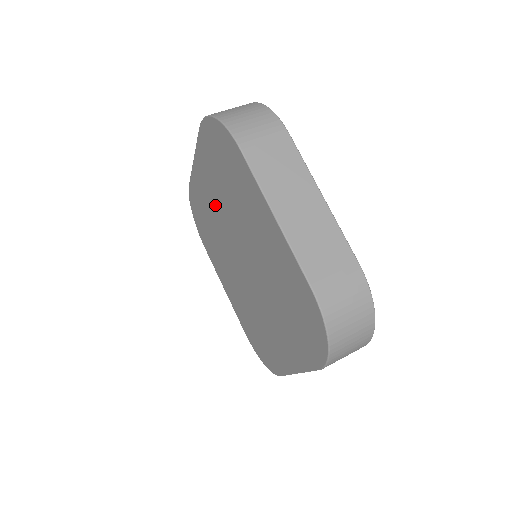
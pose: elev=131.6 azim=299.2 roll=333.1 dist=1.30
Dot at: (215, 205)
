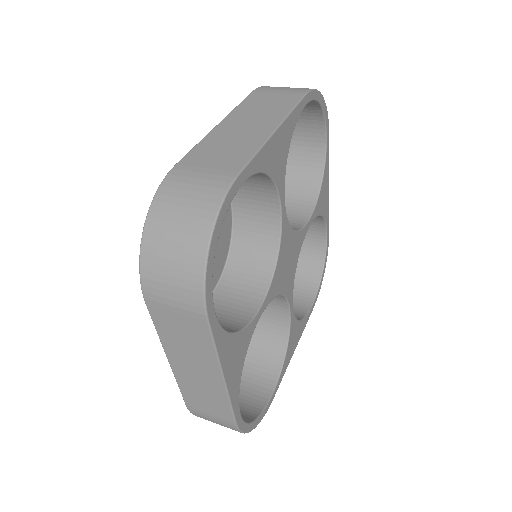
Dot at: occluded
